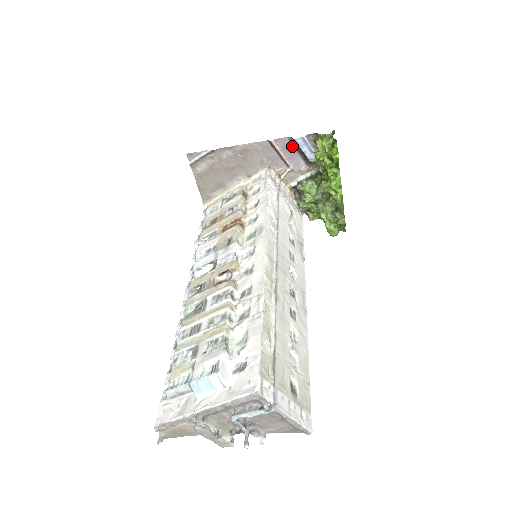
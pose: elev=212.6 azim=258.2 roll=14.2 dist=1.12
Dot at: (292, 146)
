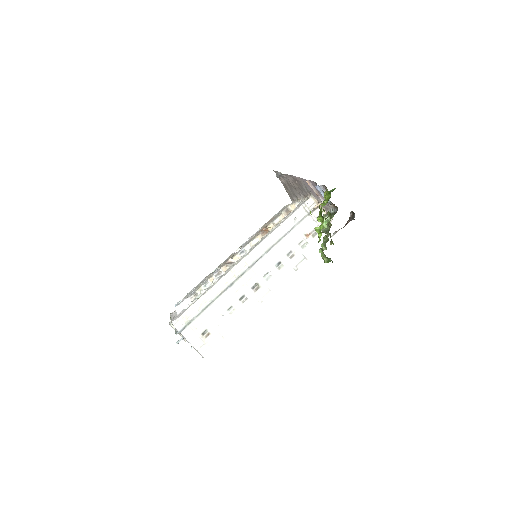
Dot at: occluded
